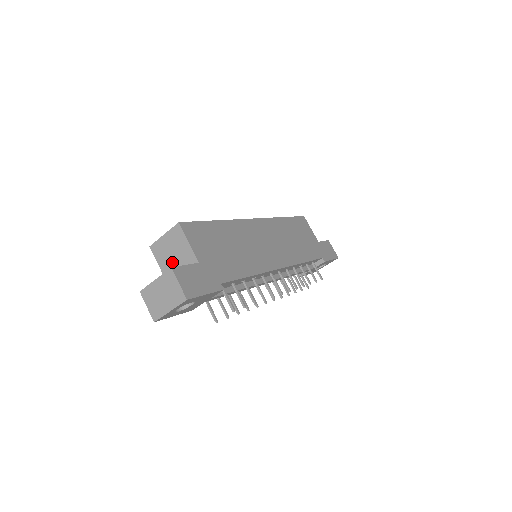
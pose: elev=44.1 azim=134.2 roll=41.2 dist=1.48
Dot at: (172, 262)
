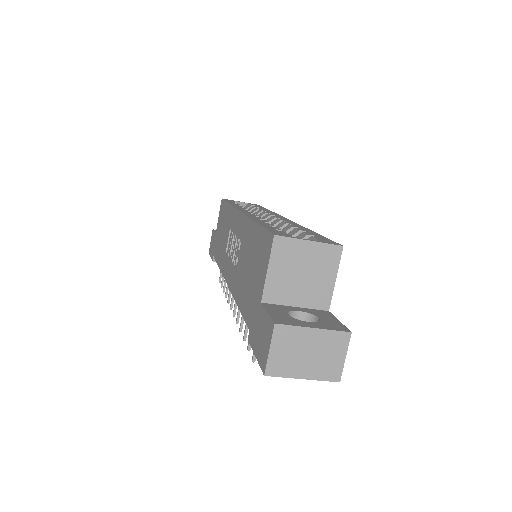
Dot at: (293, 281)
